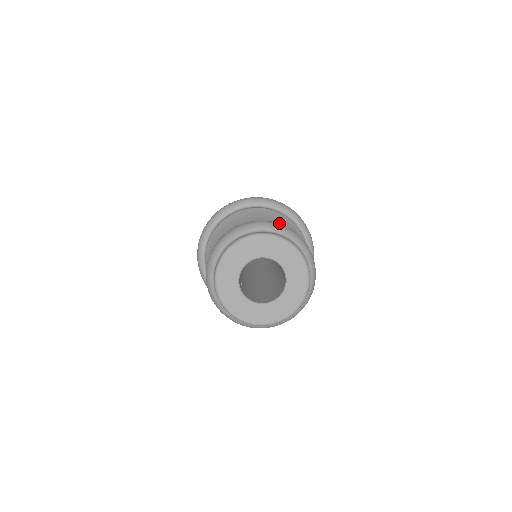
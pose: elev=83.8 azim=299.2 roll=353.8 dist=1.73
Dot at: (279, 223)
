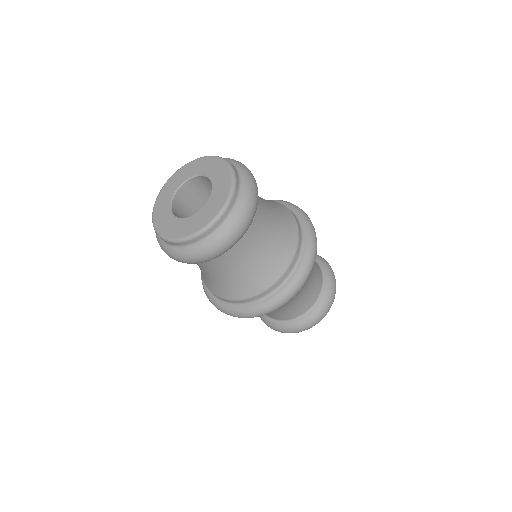
Dot at: occluded
